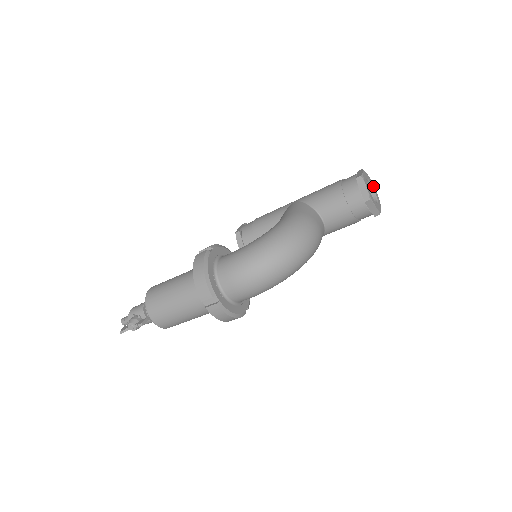
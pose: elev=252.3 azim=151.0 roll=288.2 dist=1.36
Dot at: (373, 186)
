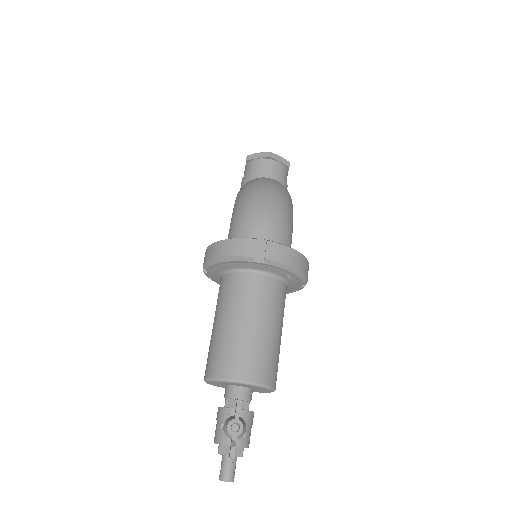
Dot at: occluded
